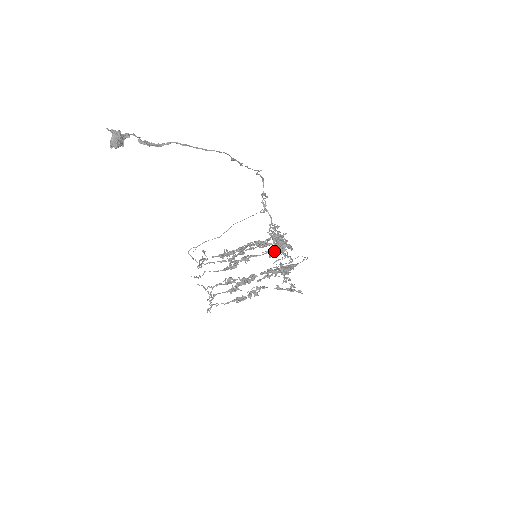
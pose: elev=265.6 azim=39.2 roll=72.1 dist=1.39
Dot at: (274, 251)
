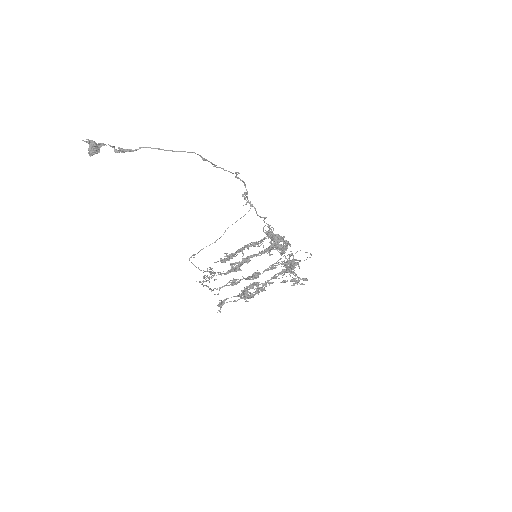
Dot at: (272, 248)
